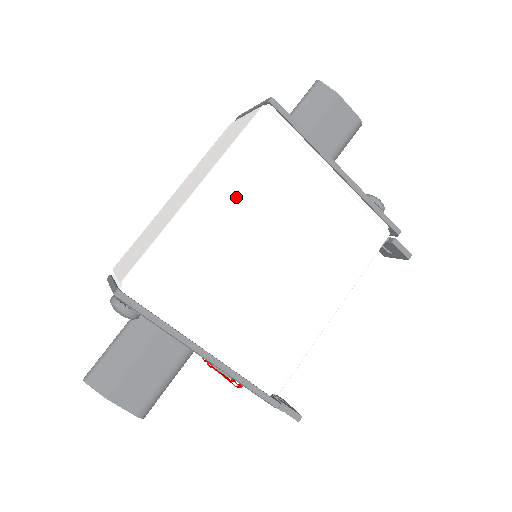
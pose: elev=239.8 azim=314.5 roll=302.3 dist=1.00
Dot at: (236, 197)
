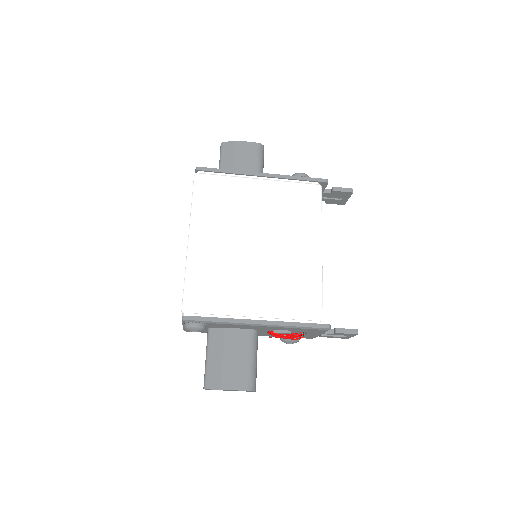
Dot at: (212, 227)
